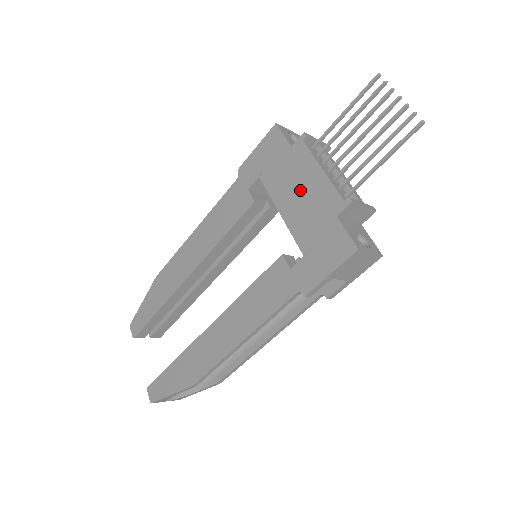
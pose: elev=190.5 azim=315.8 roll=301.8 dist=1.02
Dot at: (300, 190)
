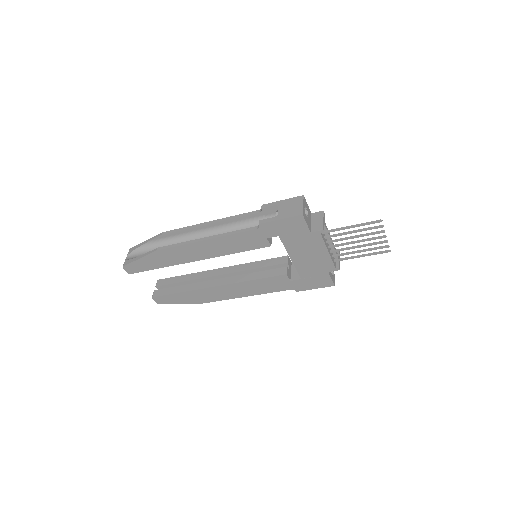
Dot at: (309, 254)
